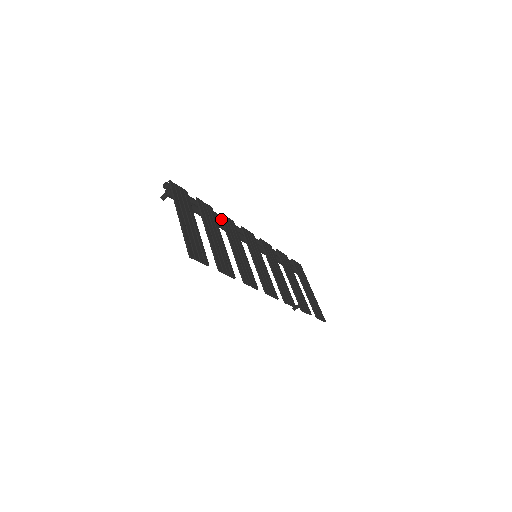
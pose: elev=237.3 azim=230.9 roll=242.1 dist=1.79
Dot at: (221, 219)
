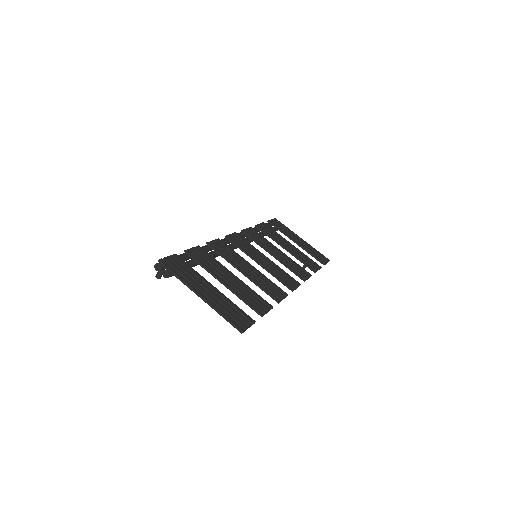
Dot at: occluded
